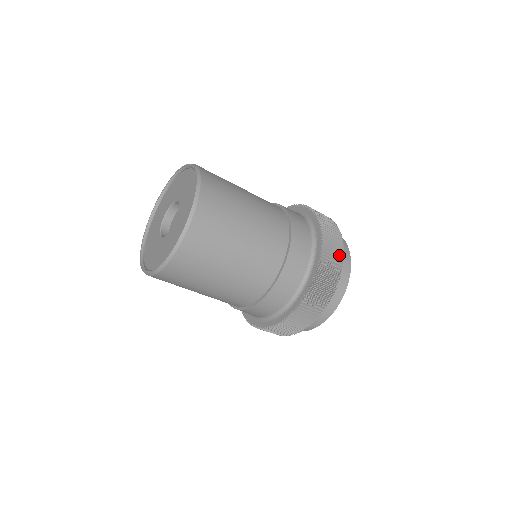
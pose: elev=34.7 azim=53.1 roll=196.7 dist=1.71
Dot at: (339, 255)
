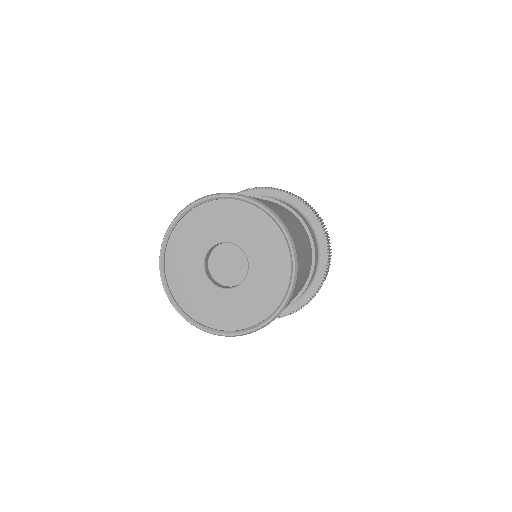
Dot at: (328, 271)
